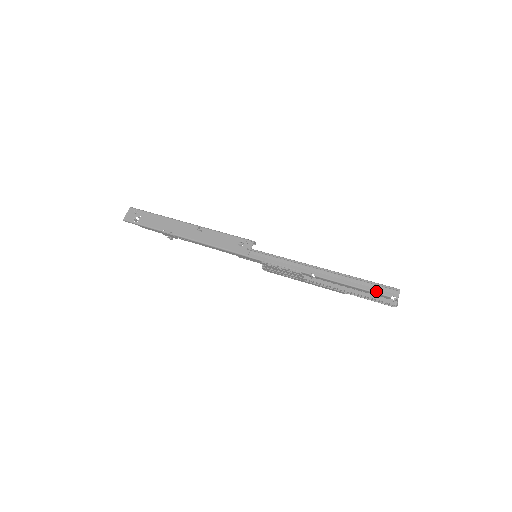
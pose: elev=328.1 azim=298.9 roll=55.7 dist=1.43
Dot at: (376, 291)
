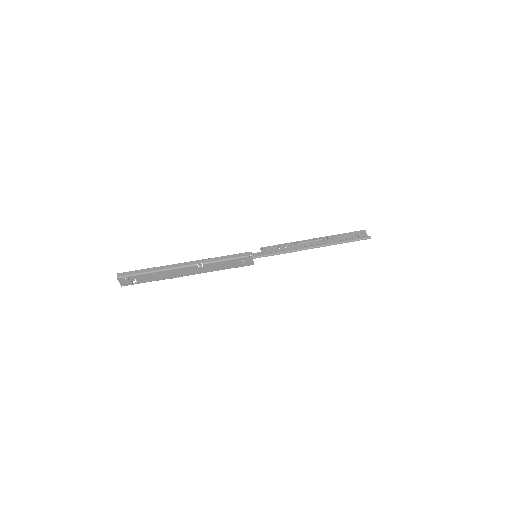
Dot at: occluded
